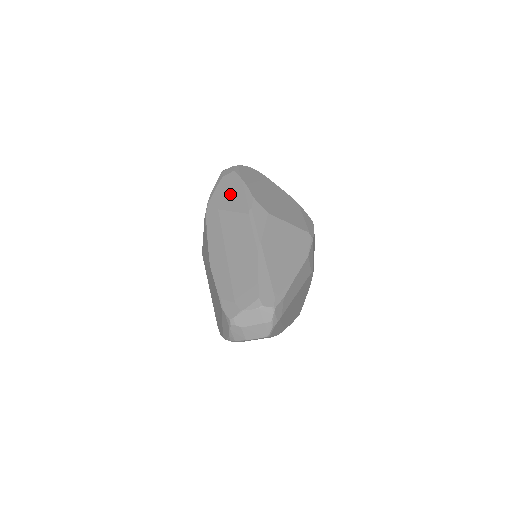
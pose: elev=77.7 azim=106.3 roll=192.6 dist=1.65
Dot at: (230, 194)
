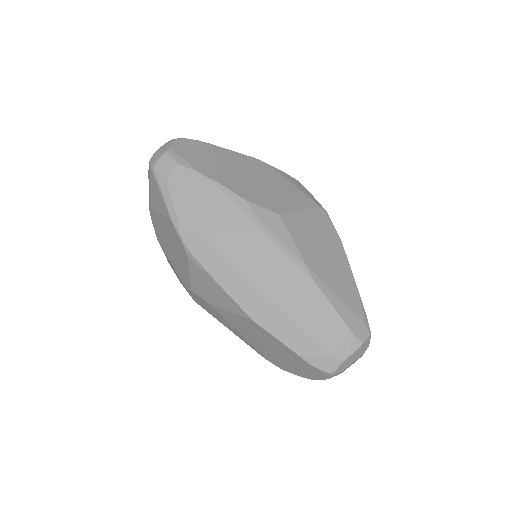
Dot at: (206, 208)
